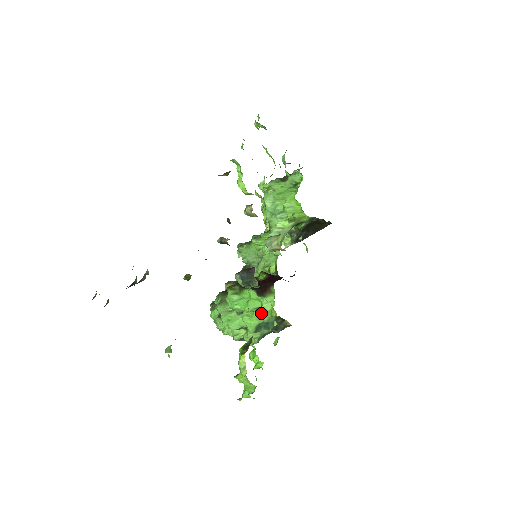
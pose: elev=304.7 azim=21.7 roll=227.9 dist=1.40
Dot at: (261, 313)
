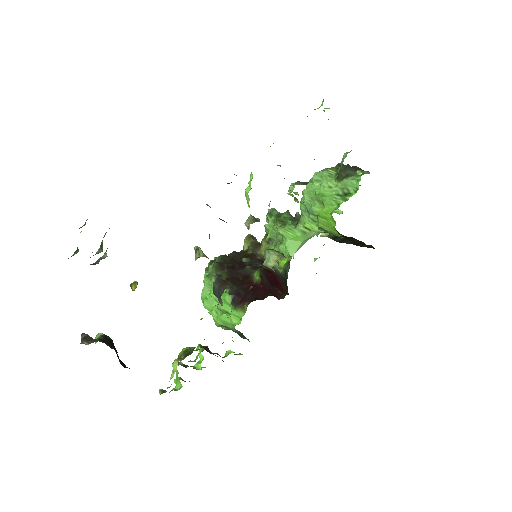
Dot at: (227, 320)
